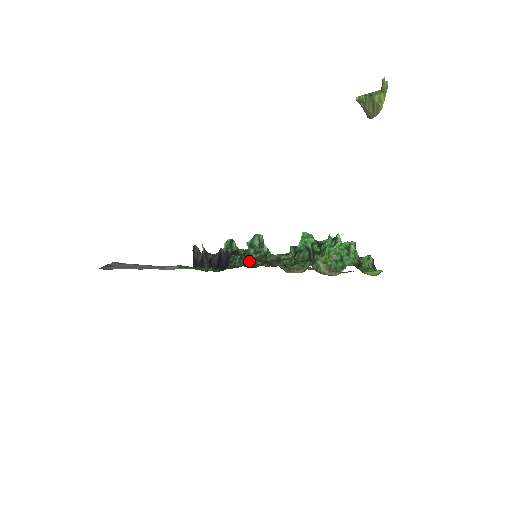
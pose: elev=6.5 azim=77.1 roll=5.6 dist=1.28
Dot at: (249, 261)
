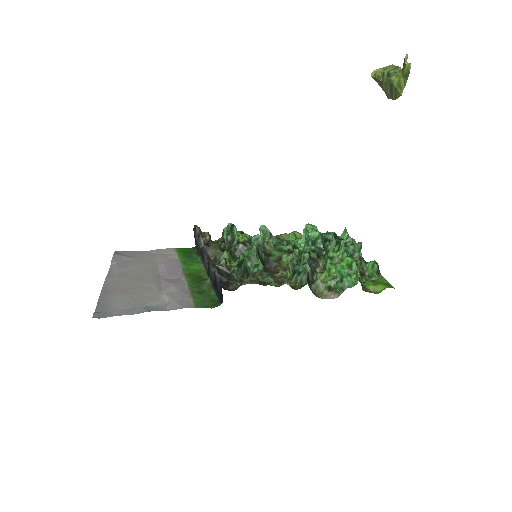
Dot at: (247, 273)
